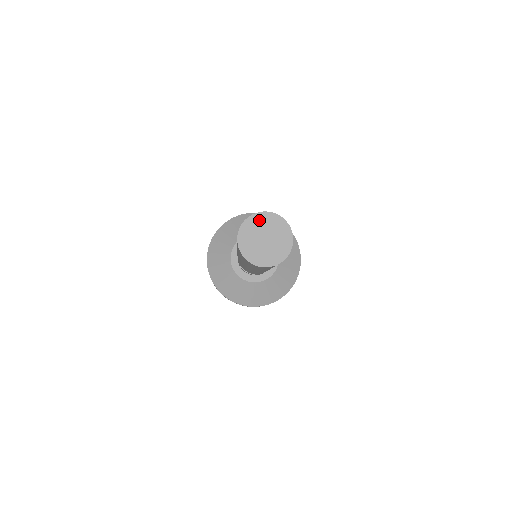
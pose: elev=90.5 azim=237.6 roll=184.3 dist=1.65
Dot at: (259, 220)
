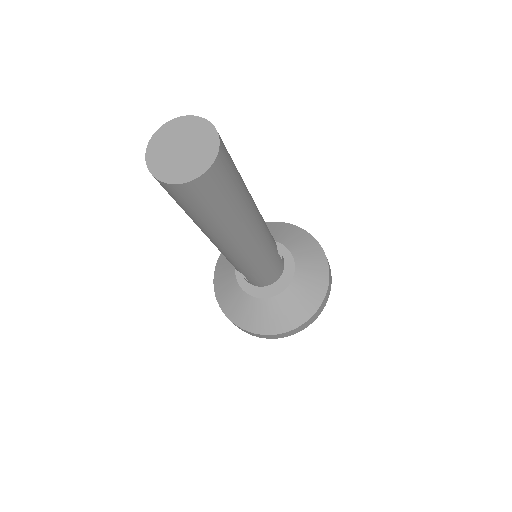
Dot at: (188, 124)
